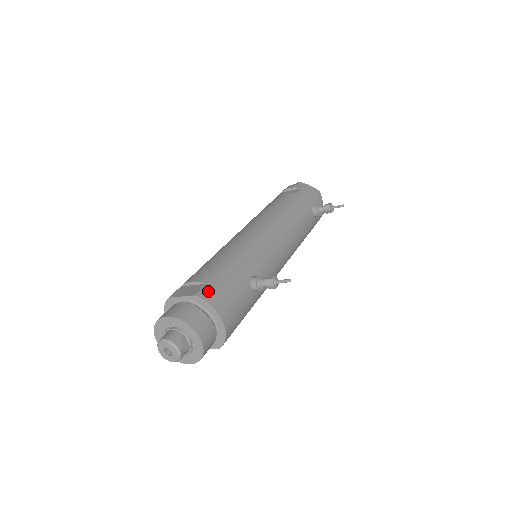
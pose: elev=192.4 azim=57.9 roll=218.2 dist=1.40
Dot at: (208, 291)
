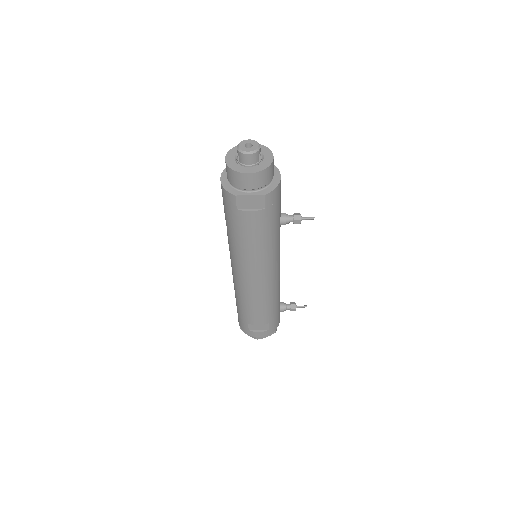
Dot at: occluded
